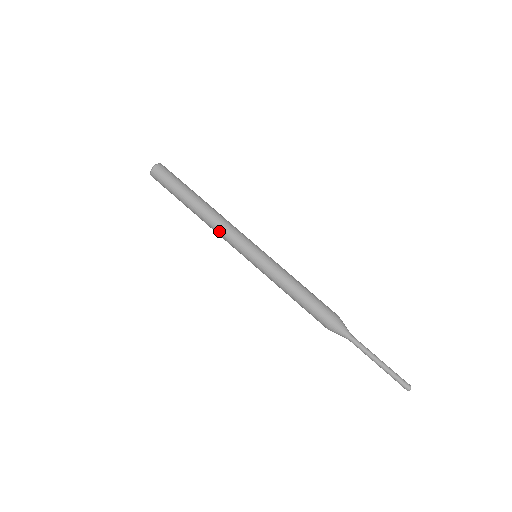
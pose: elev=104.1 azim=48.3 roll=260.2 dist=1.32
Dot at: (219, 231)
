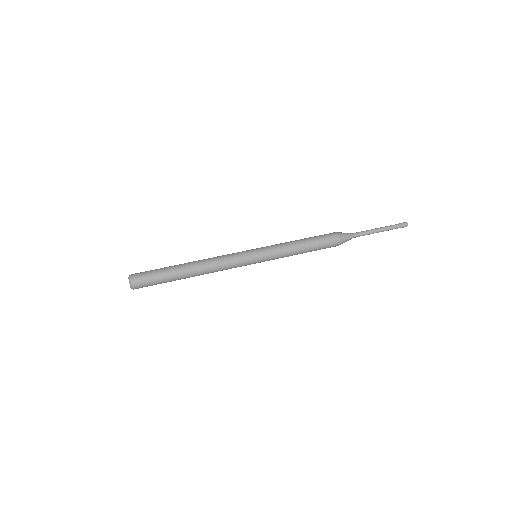
Dot at: (220, 266)
